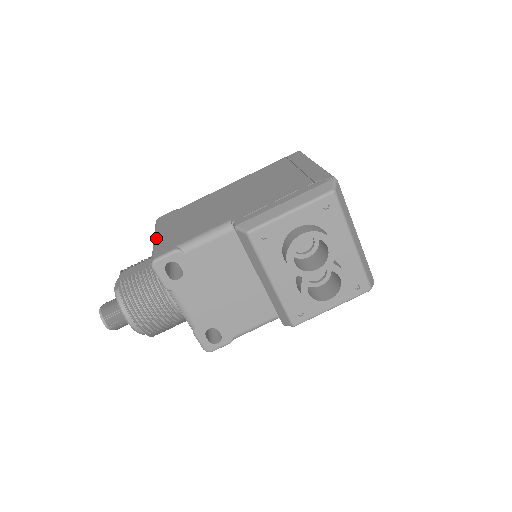
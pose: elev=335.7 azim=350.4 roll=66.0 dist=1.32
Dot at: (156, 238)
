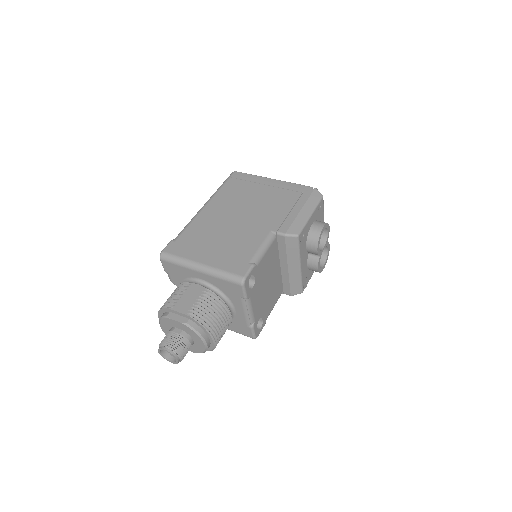
Dot at: (206, 265)
